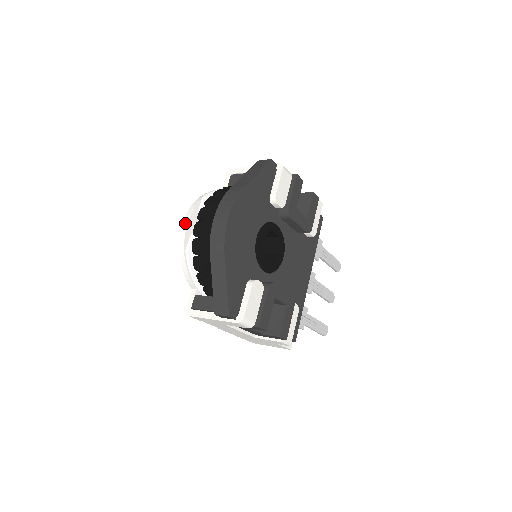
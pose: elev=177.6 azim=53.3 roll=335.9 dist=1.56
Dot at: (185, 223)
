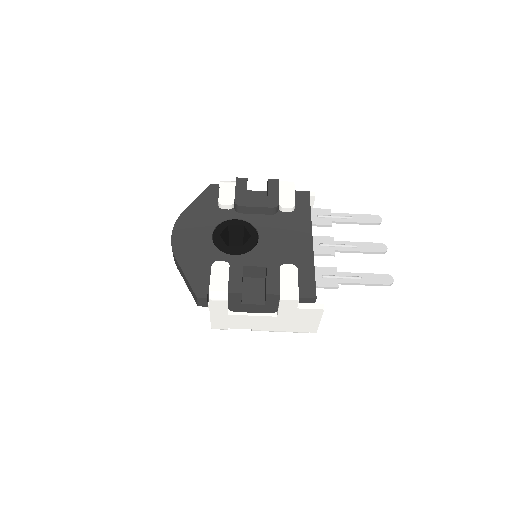
Dot at: occluded
